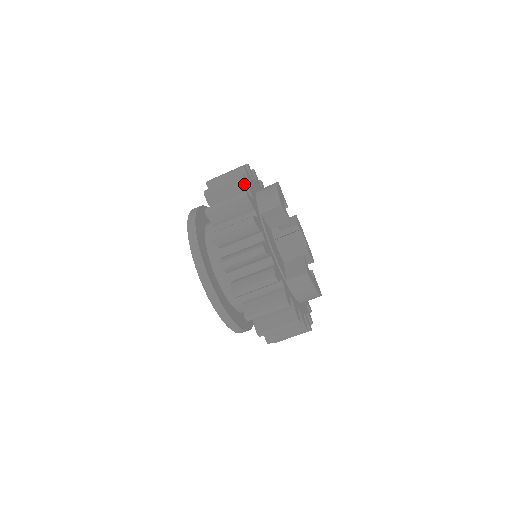
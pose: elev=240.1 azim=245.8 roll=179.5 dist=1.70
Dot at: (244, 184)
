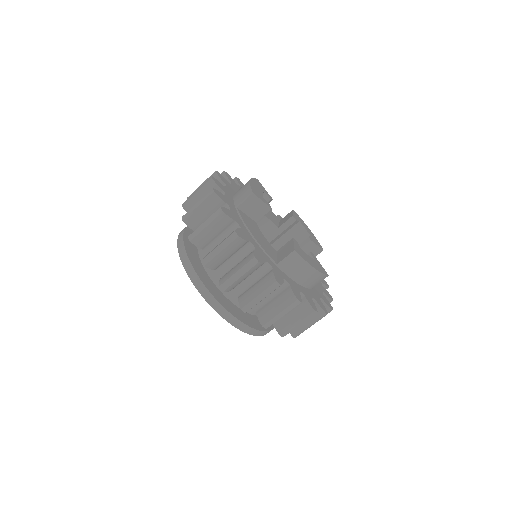
Dot at: (214, 185)
